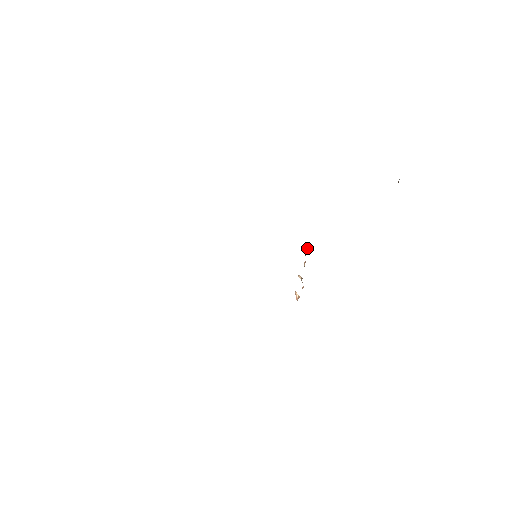
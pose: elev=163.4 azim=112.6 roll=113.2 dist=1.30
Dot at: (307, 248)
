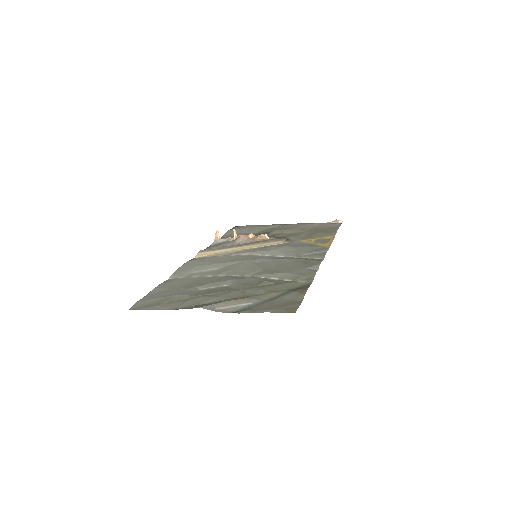
Dot at: occluded
